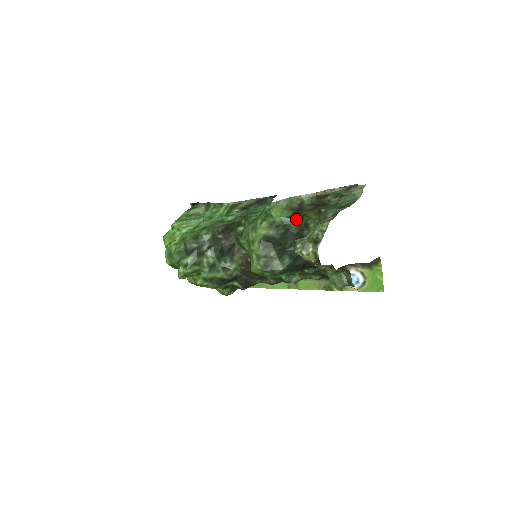
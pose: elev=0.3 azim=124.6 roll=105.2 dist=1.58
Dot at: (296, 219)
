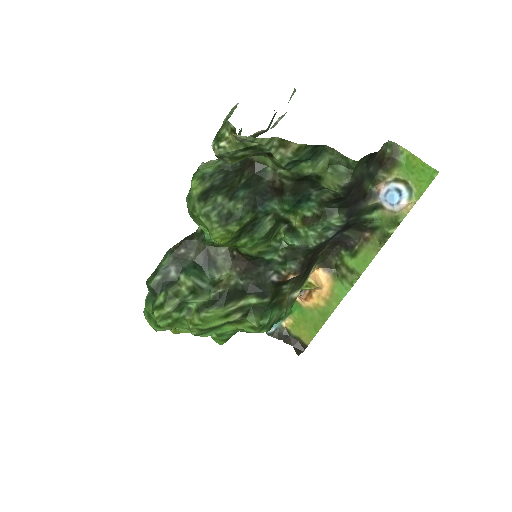
Dot at: occluded
